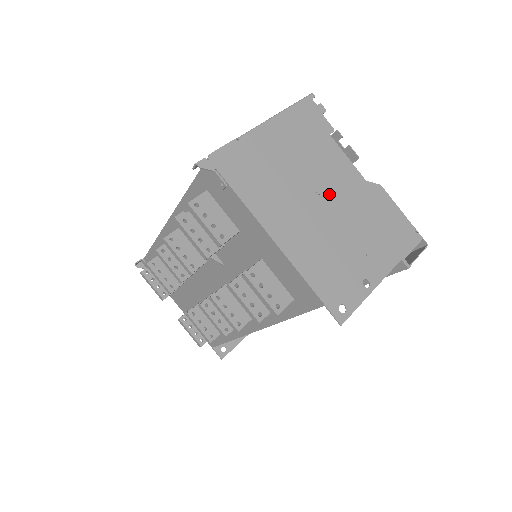
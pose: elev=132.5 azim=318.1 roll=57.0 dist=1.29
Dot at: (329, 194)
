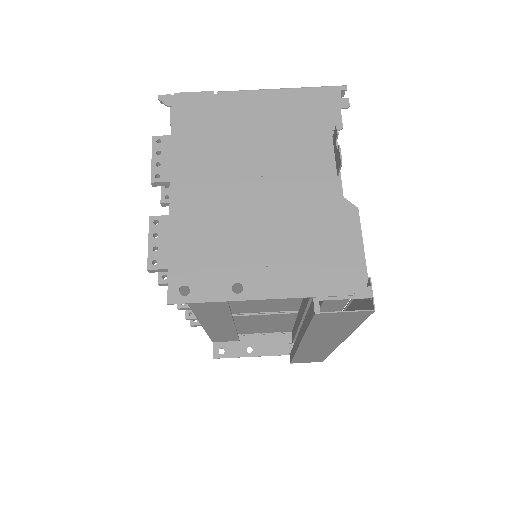
Dot at: (274, 182)
